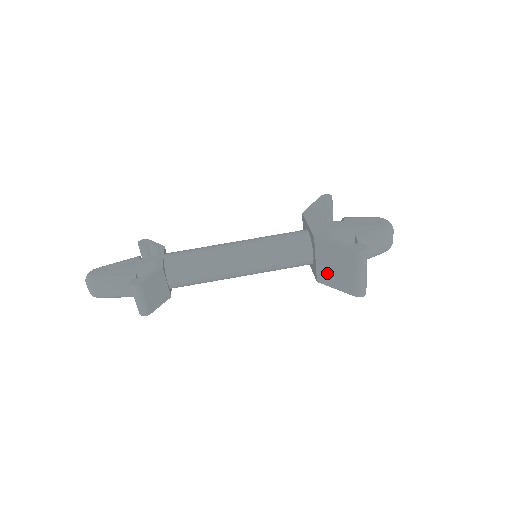
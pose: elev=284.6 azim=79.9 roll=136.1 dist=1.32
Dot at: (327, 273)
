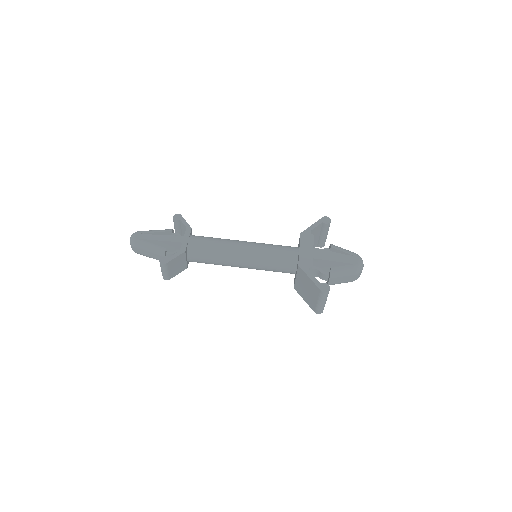
Dot at: (301, 288)
